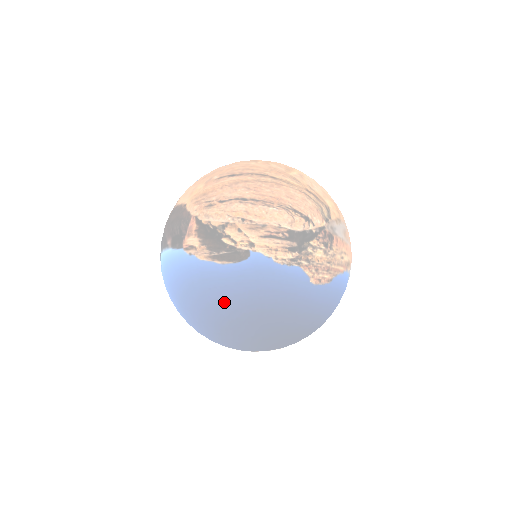
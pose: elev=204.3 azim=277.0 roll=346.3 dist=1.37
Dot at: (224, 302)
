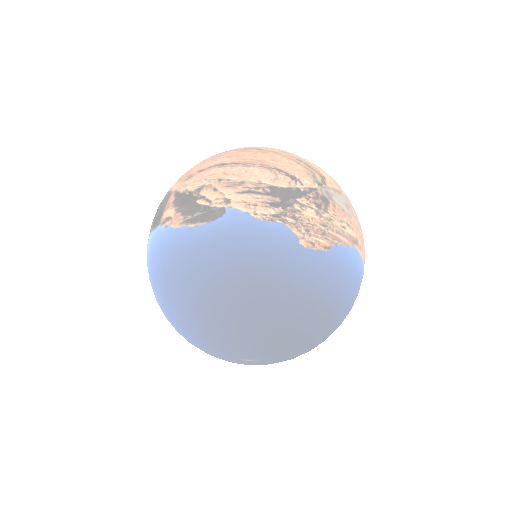
Dot at: (199, 272)
